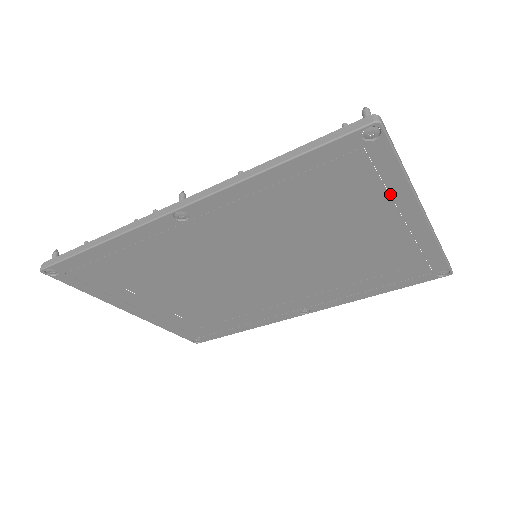
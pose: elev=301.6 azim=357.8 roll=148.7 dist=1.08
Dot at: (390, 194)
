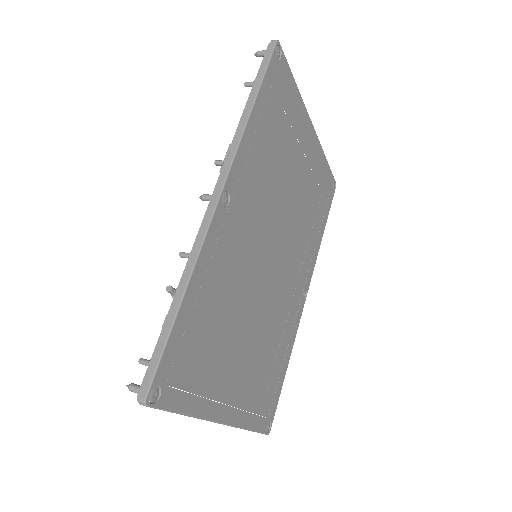
Dot at: (298, 110)
